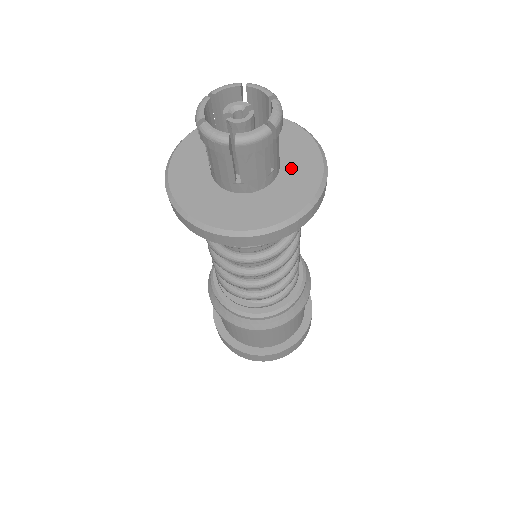
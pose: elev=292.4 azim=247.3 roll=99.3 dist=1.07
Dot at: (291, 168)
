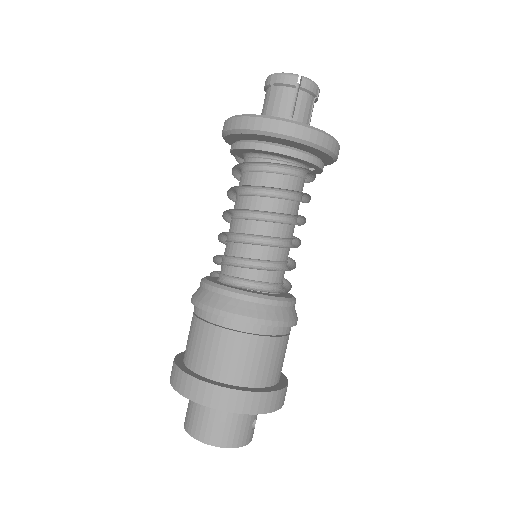
Dot at: occluded
